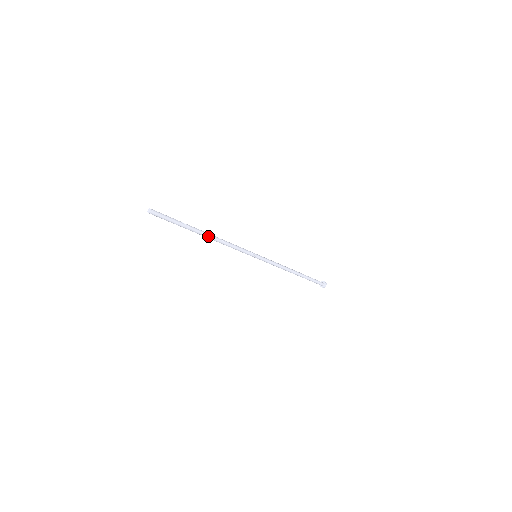
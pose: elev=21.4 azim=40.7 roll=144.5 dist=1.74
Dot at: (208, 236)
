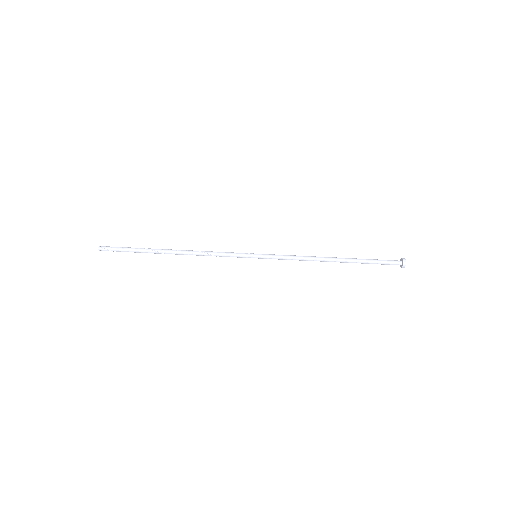
Dot at: (175, 251)
